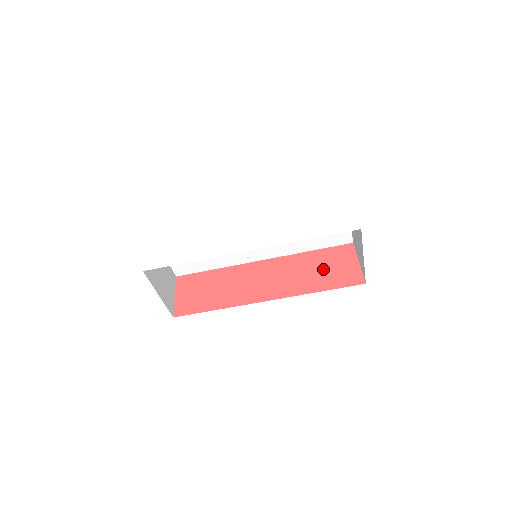
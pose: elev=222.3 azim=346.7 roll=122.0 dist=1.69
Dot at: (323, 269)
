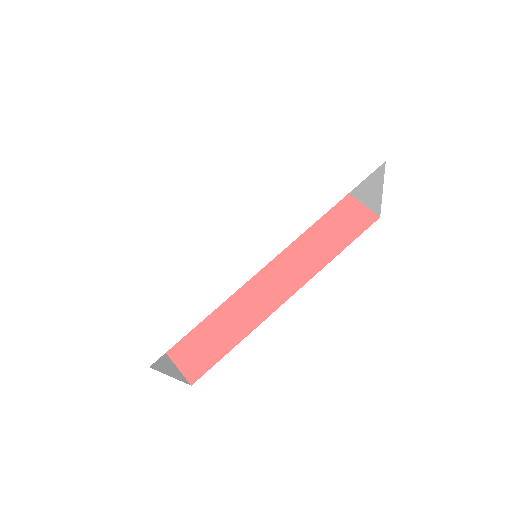
Dot at: (322, 226)
